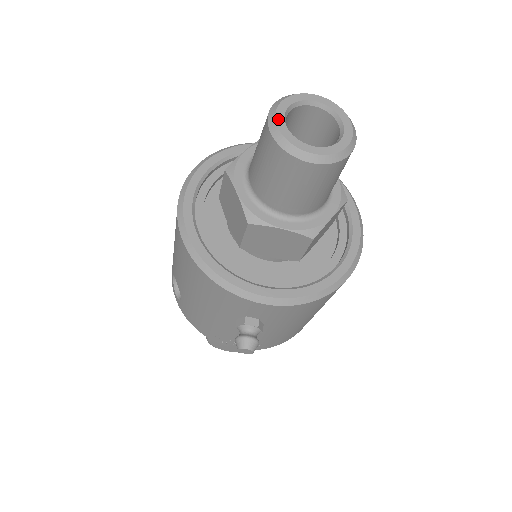
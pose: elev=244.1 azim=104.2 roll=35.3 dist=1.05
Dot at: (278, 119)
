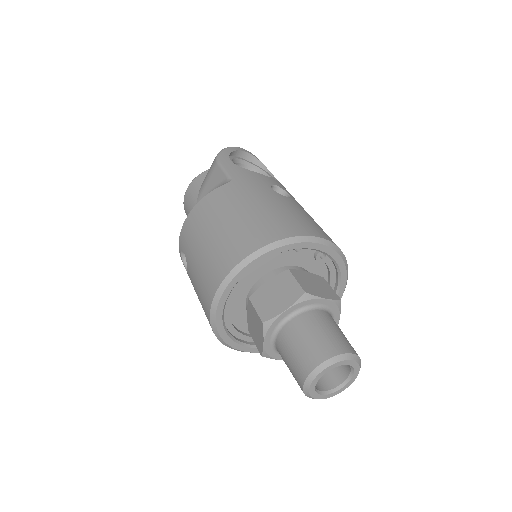
Dot at: (313, 383)
